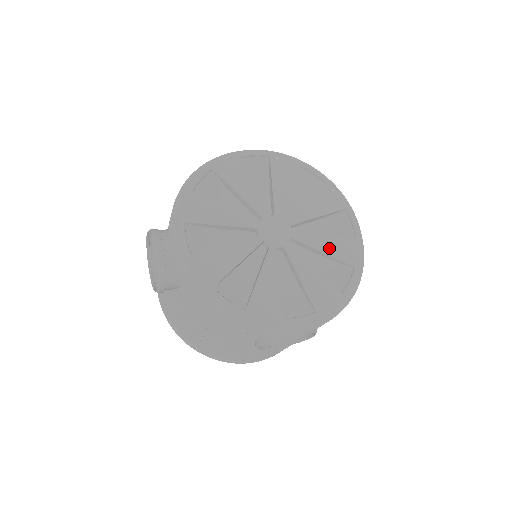
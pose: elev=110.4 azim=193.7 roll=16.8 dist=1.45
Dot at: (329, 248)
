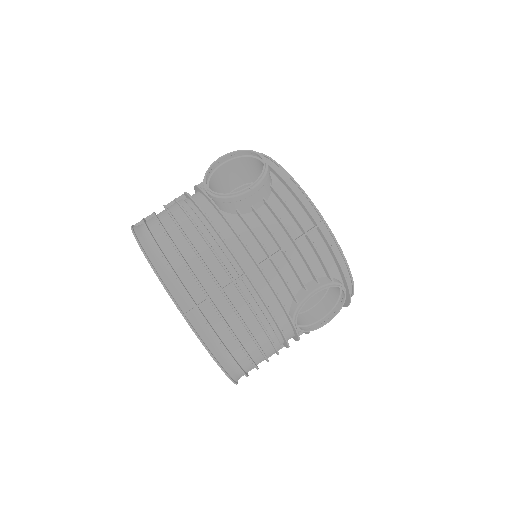
Dot at: occluded
